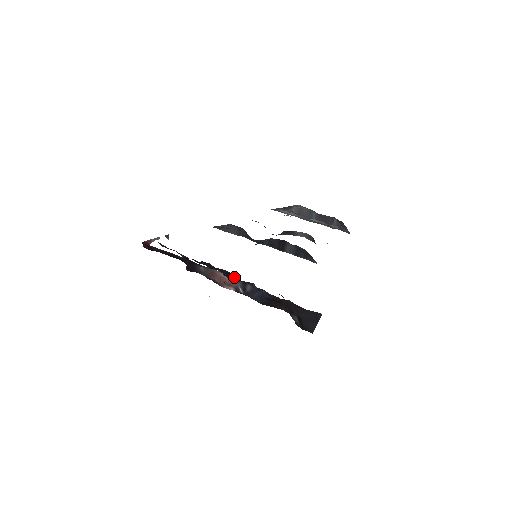
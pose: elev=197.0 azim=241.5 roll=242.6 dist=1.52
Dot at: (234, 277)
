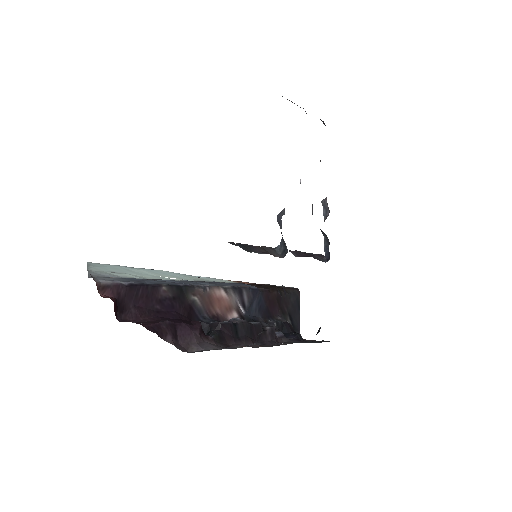
Dot at: (258, 332)
